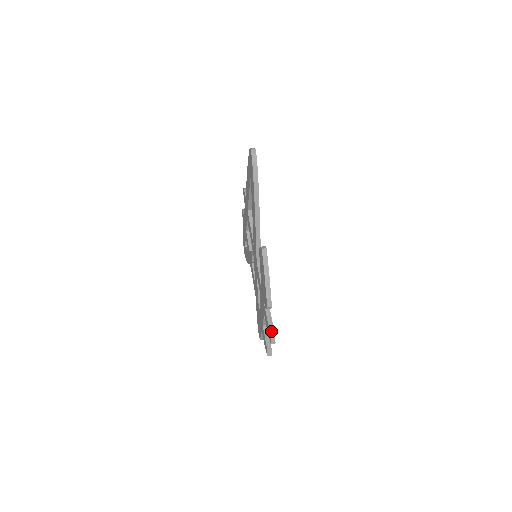
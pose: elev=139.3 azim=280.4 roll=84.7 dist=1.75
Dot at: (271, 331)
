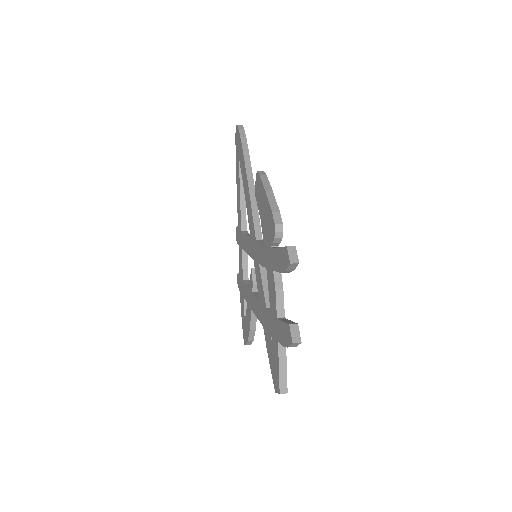
Dot at: (287, 246)
